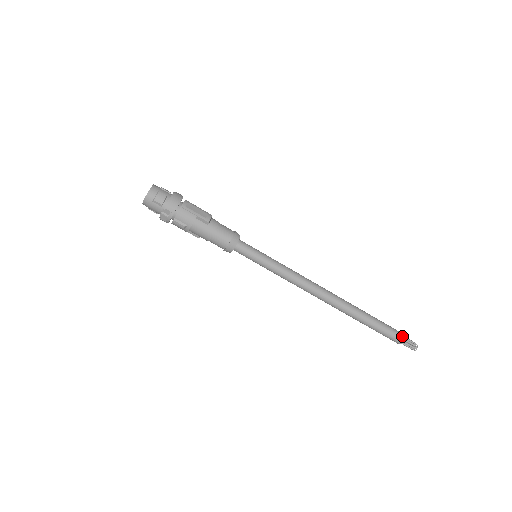
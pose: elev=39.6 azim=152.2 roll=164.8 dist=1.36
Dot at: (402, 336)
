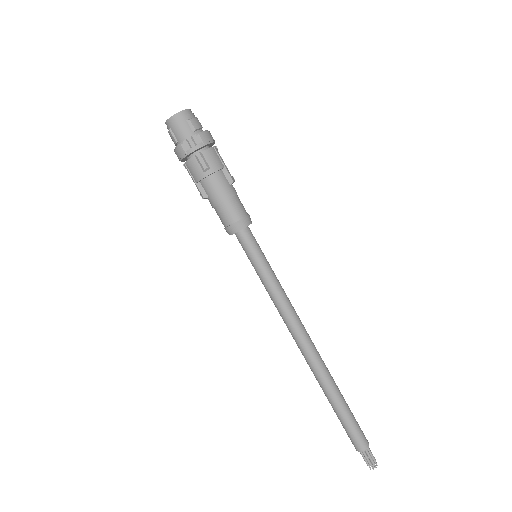
Dot at: (367, 440)
